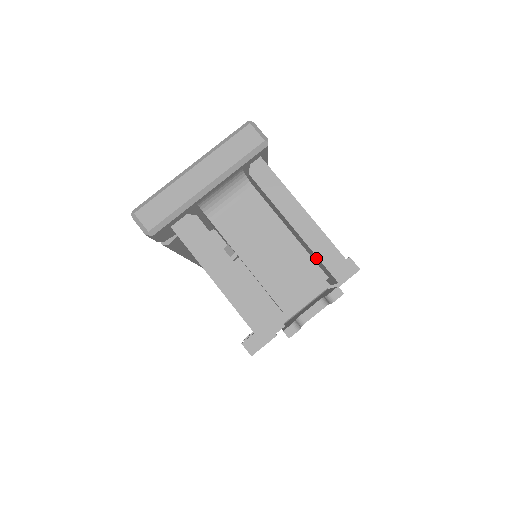
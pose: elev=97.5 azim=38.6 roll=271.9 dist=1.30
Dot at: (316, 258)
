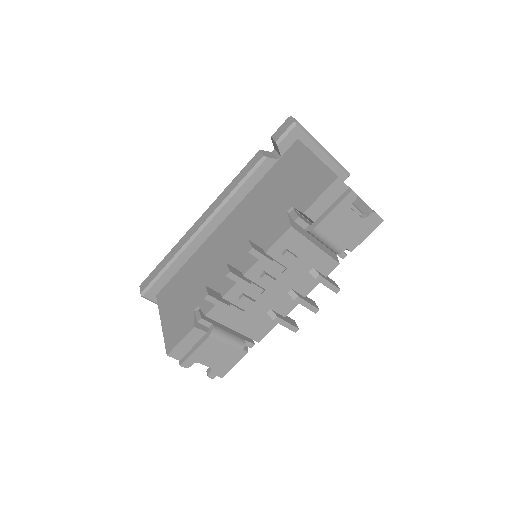
Dot at: (361, 207)
